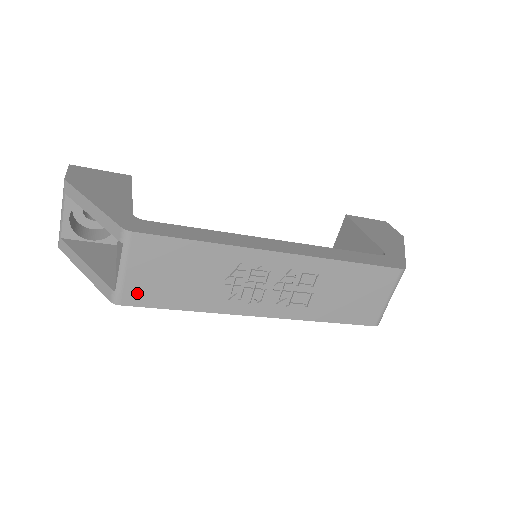
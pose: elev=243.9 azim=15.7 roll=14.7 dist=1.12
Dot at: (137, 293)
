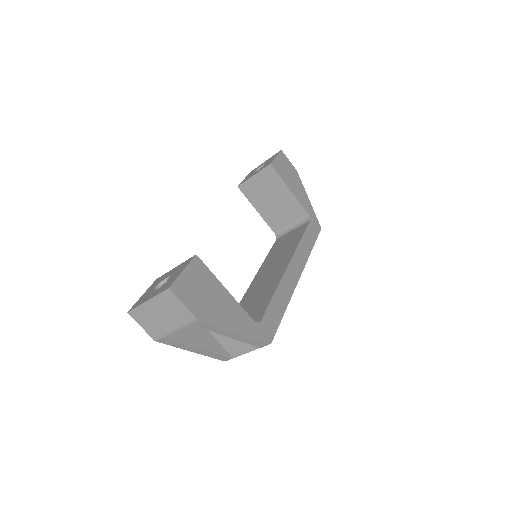
Dot at: occluded
